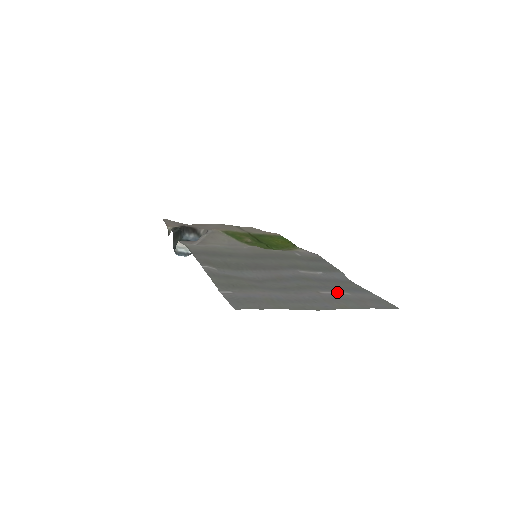
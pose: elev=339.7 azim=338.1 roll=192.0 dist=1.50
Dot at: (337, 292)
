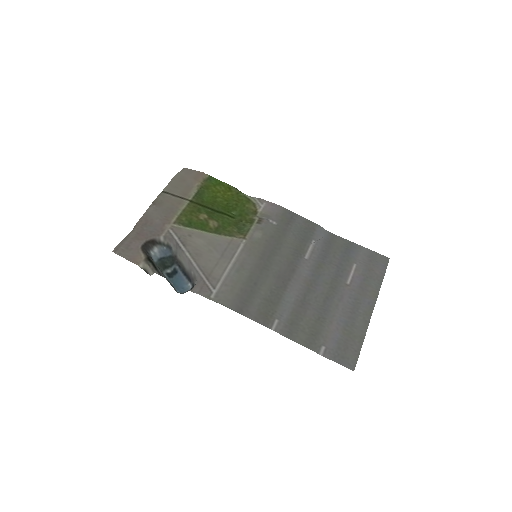
Dot at: (352, 272)
